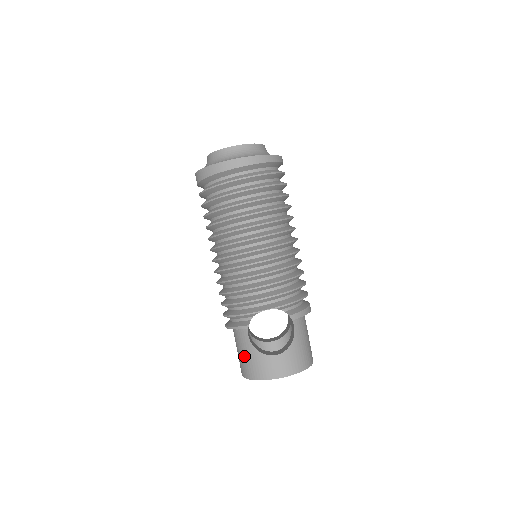
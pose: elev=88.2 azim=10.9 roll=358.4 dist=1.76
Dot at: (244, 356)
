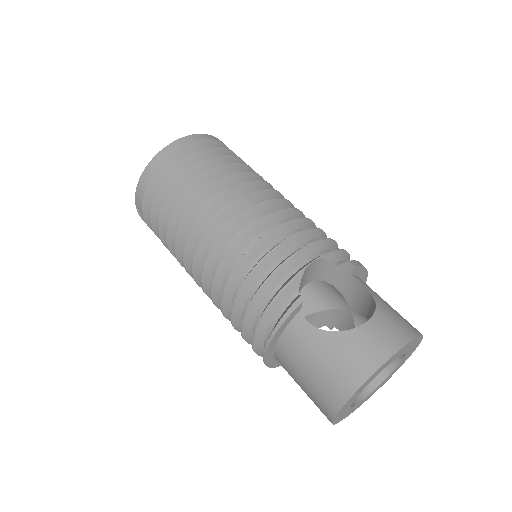
Dot at: (321, 363)
